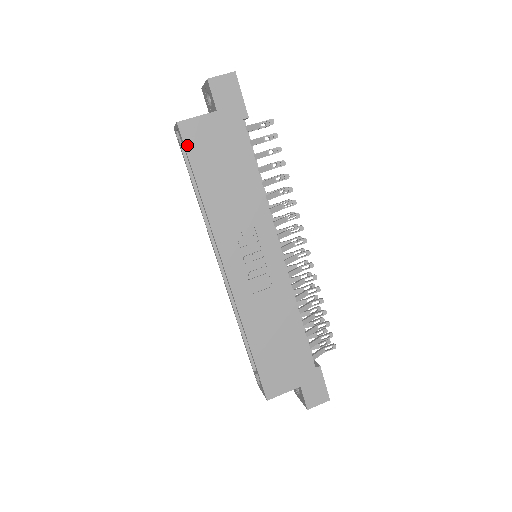
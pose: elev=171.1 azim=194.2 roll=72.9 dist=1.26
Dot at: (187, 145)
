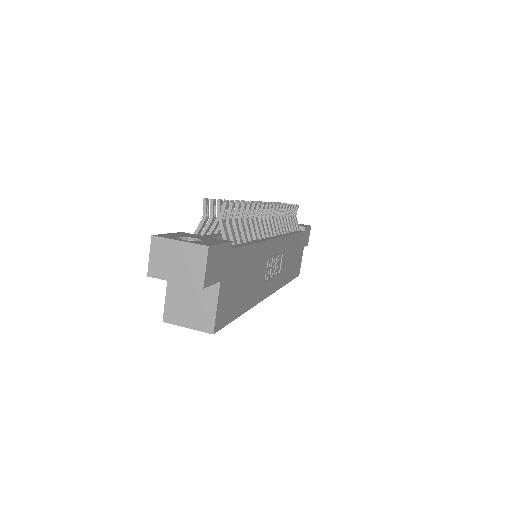
Dot at: (225, 323)
